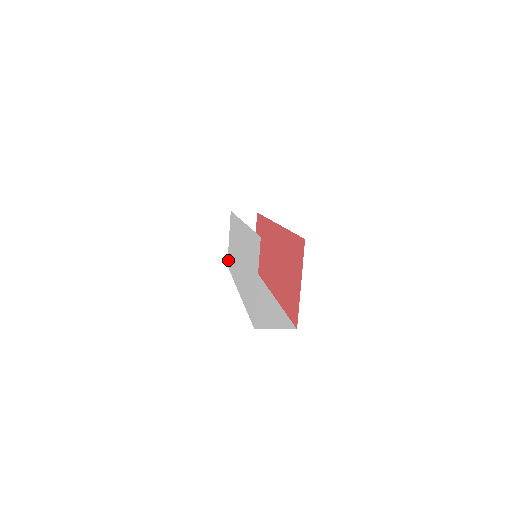
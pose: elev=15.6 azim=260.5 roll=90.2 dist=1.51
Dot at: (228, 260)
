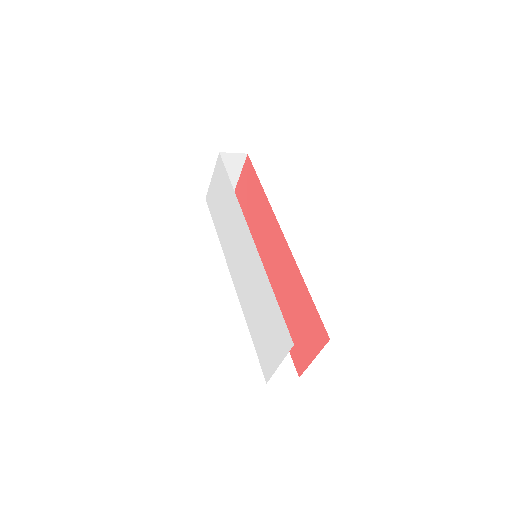
Dot at: (209, 199)
